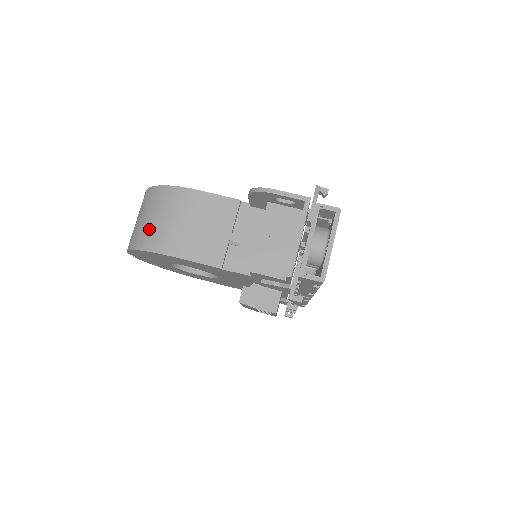
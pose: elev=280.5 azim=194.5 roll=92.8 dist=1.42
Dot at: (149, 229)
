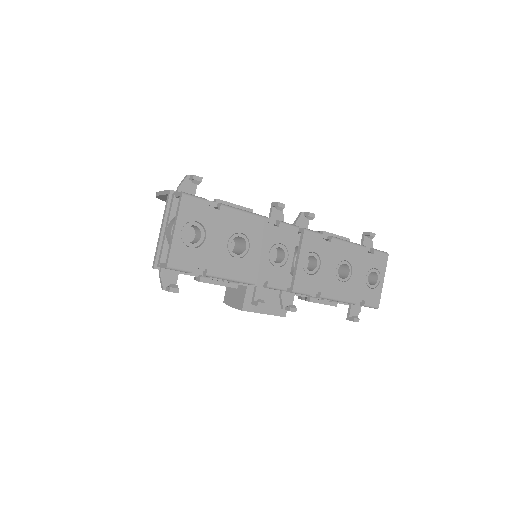
Dot at: occluded
